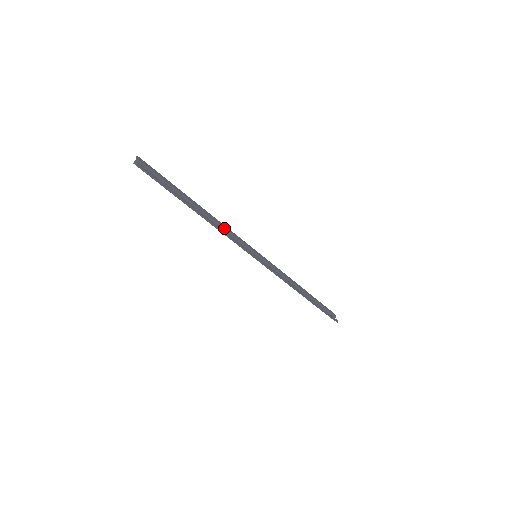
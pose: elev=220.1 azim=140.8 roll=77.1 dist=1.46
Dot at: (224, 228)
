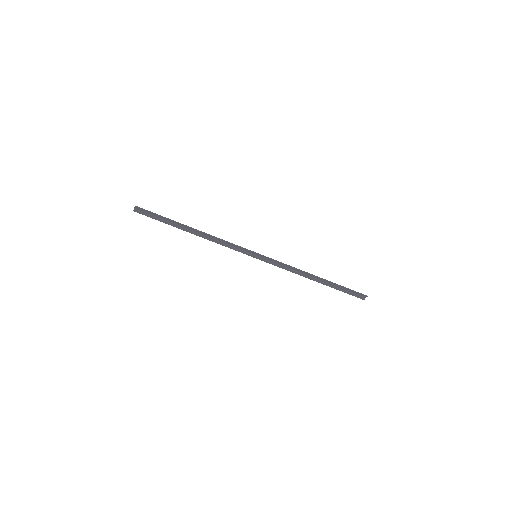
Dot at: (219, 242)
